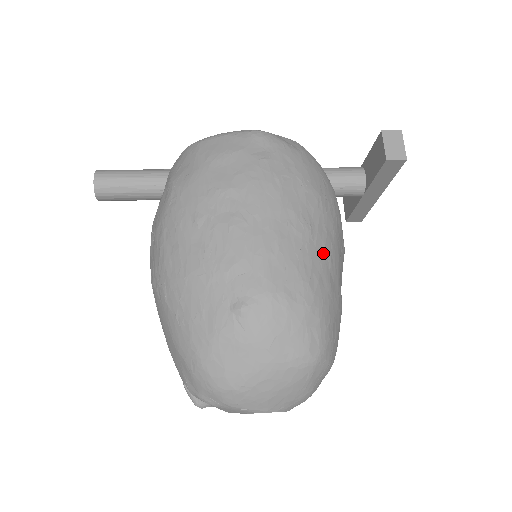
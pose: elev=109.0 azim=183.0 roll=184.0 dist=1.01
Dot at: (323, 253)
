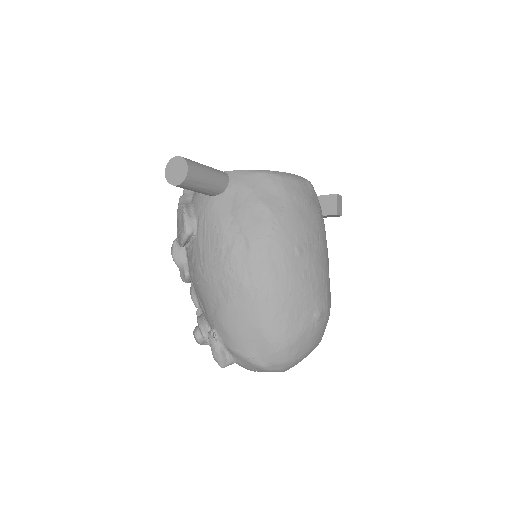
Dot at: occluded
